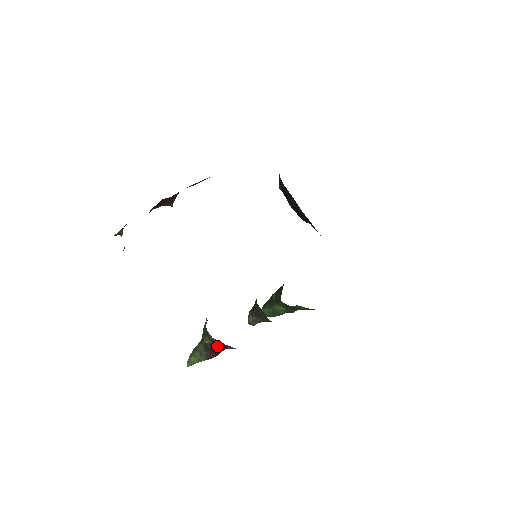
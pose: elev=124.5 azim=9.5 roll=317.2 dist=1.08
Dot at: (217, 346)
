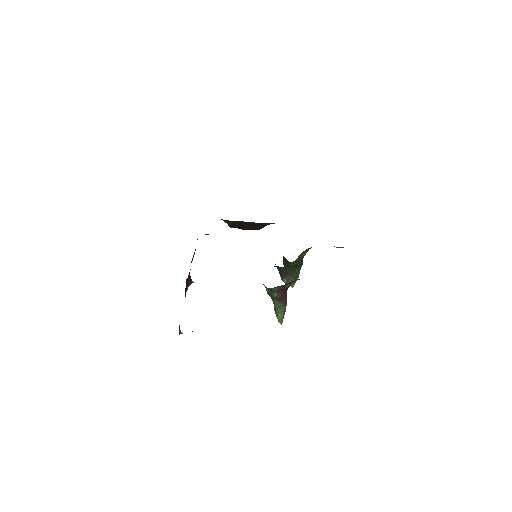
Dot at: (282, 292)
